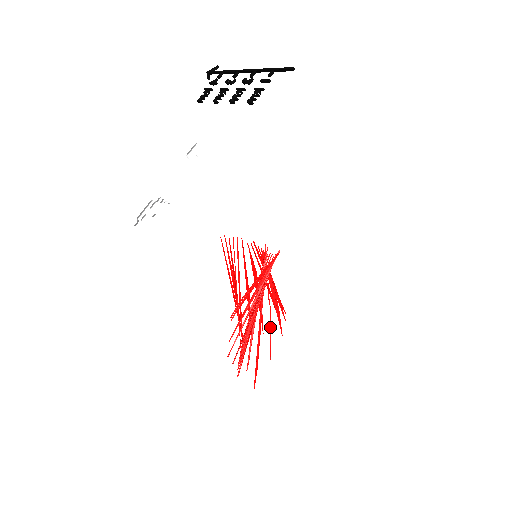
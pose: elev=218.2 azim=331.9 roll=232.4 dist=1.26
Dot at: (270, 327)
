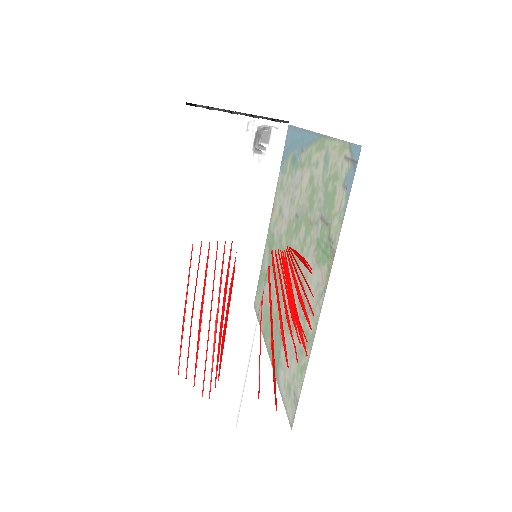
Dot at: (260, 345)
